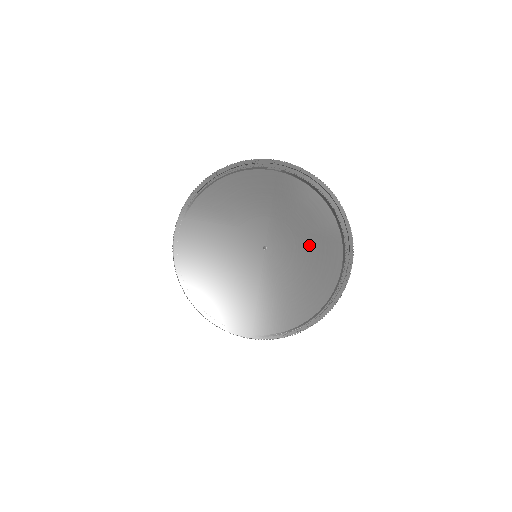
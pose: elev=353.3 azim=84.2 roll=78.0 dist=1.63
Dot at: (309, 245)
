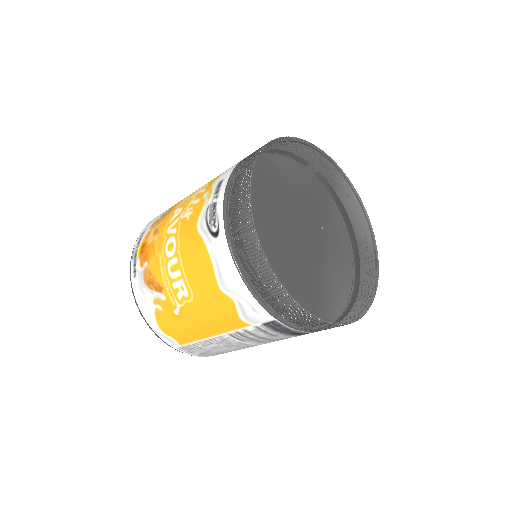
Dot at: (351, 242)
